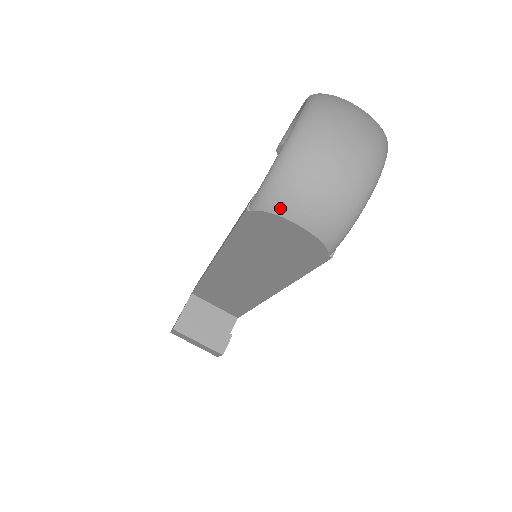
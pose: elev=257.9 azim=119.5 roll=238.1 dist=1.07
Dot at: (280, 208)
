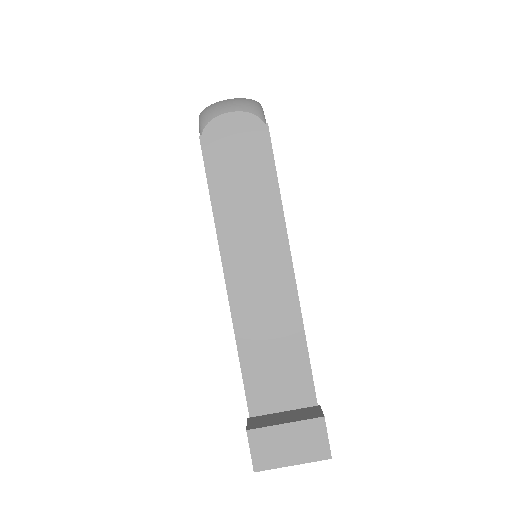
Dot at: (214, 114)
